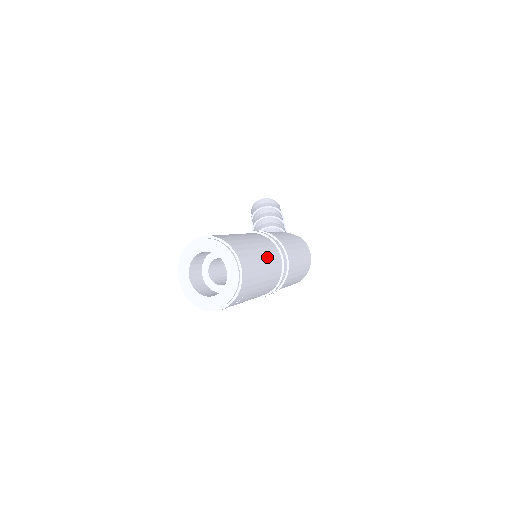
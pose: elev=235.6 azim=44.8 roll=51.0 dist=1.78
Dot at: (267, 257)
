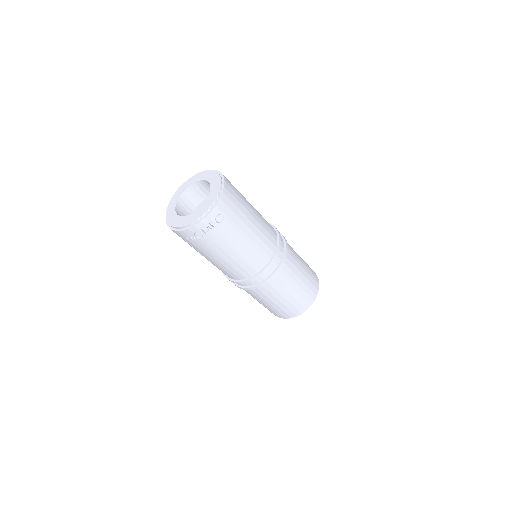
Dot at: (259, 216)
